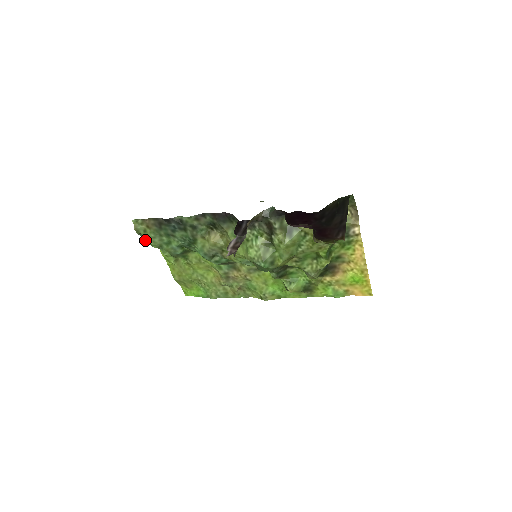
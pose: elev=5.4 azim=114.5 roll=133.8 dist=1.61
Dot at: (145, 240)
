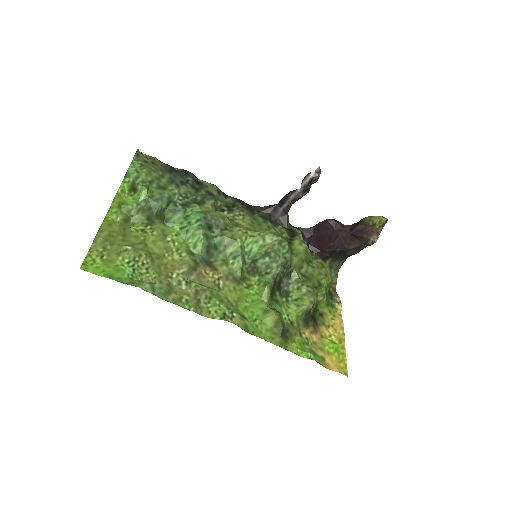
Dot at: (133, 167)
